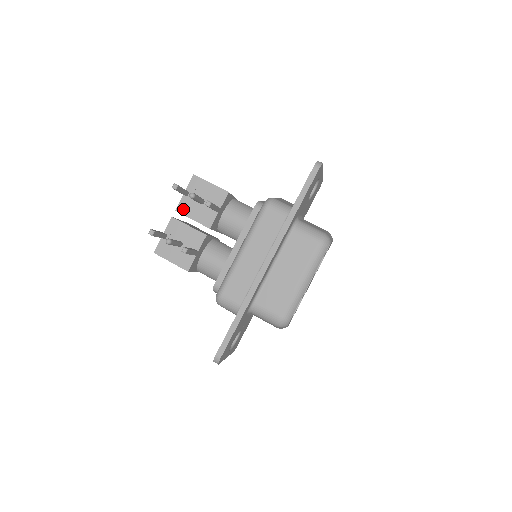
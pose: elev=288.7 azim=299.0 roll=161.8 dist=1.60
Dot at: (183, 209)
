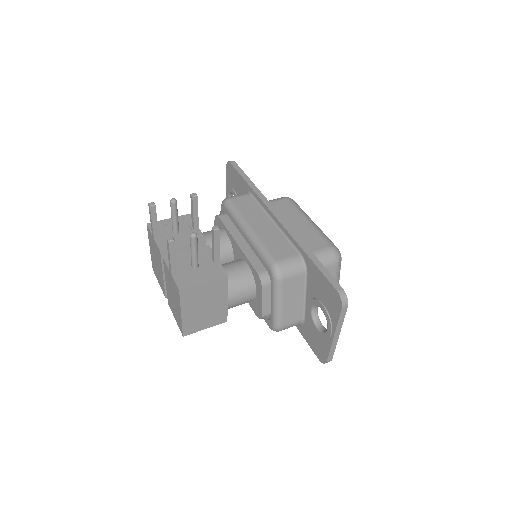
Dot at: (166, 246)
